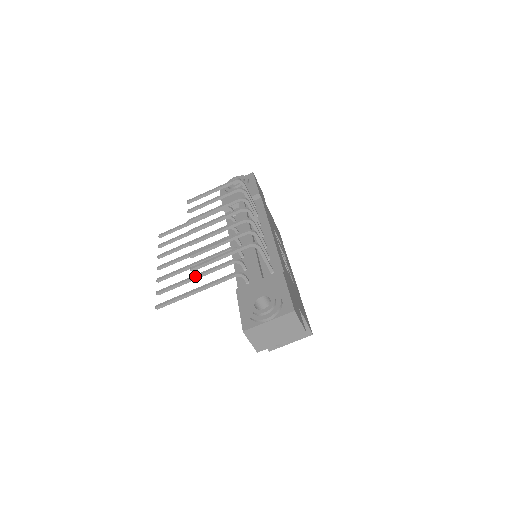
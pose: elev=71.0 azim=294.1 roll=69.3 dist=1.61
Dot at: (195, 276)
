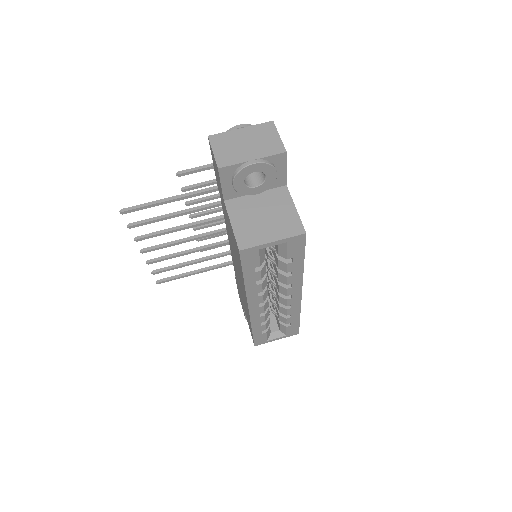
Dot at: (179, 211)
